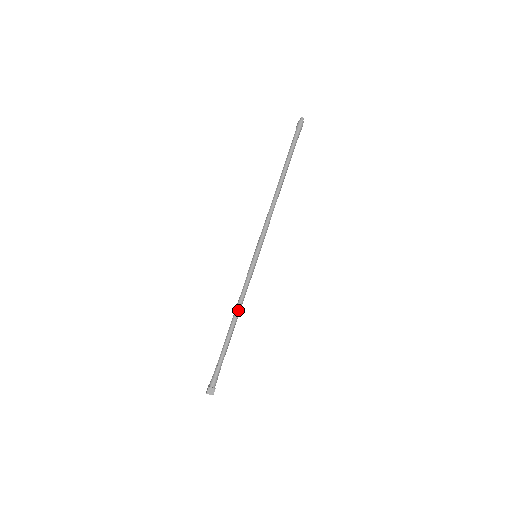
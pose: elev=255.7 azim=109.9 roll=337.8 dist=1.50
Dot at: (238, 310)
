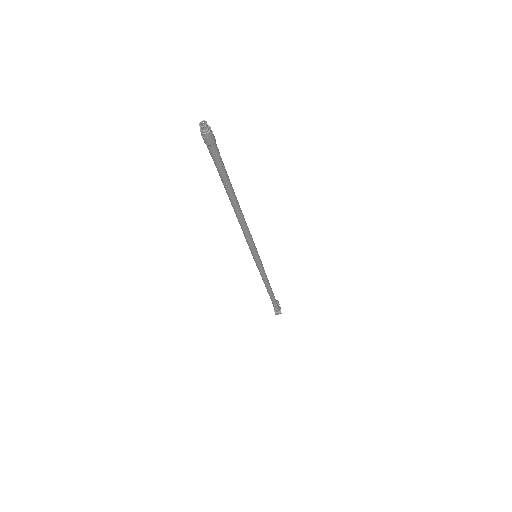
Dot at: (267, 285)
